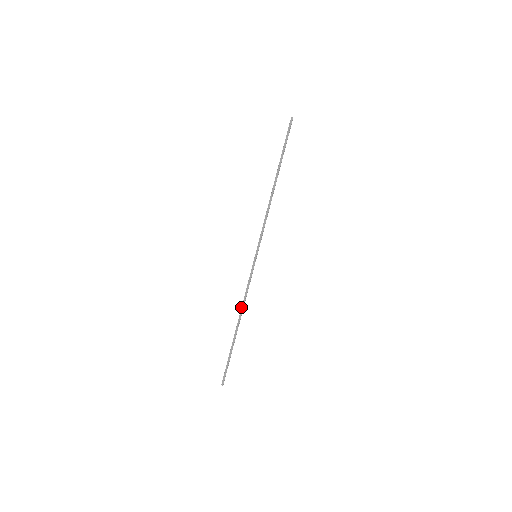
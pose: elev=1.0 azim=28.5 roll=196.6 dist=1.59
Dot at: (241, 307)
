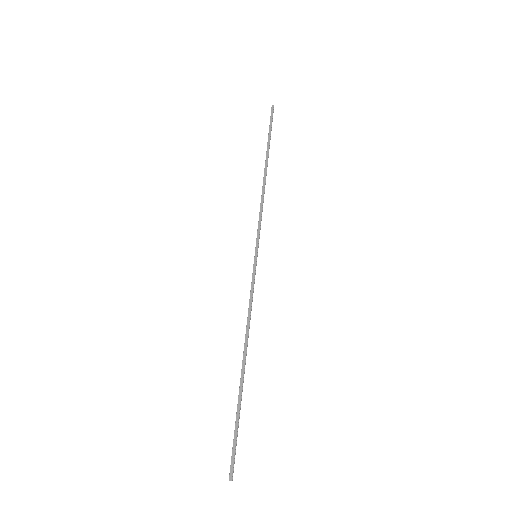
Dot at: occluded
